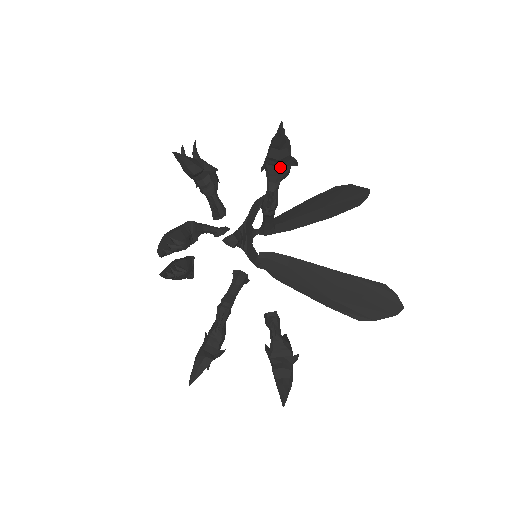
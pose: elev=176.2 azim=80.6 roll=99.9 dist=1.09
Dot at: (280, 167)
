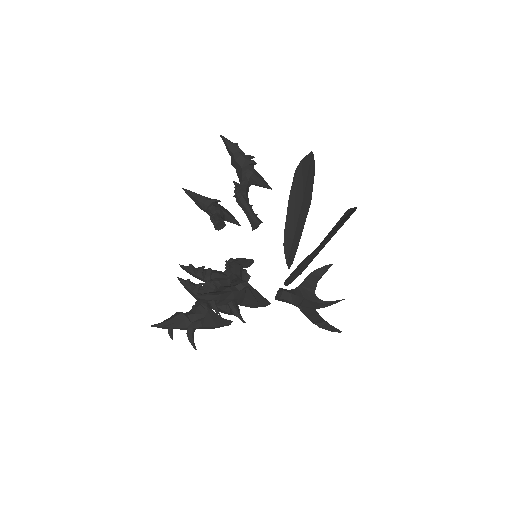
Dot at: (242, 168)
